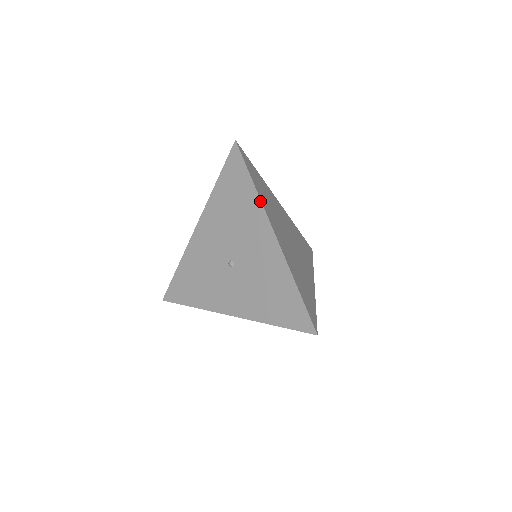
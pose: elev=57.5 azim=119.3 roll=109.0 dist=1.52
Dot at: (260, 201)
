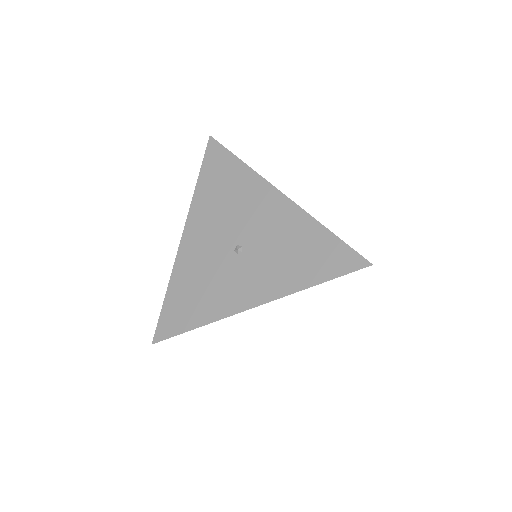
Dot at: (255, 172)
